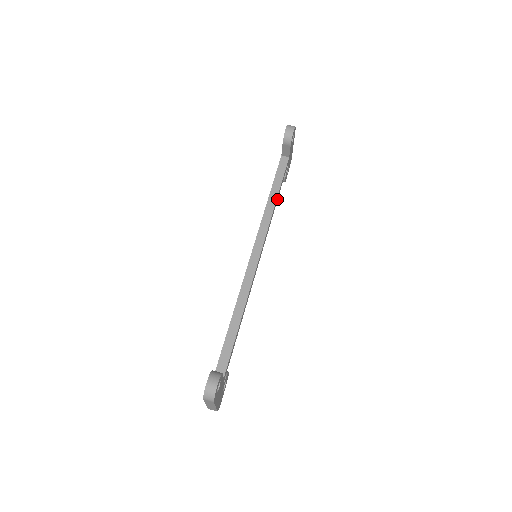
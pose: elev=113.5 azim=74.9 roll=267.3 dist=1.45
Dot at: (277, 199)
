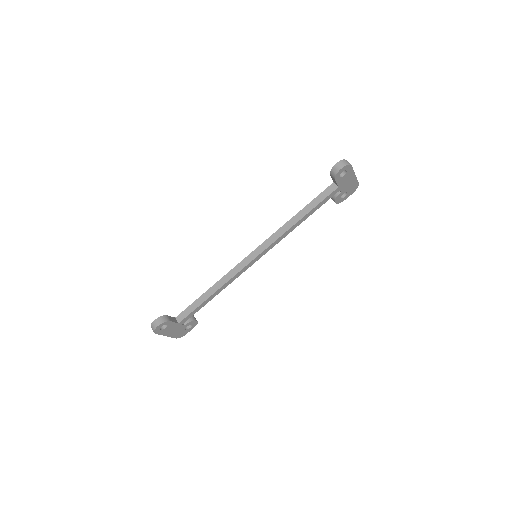
Dot at: (305, 219)
